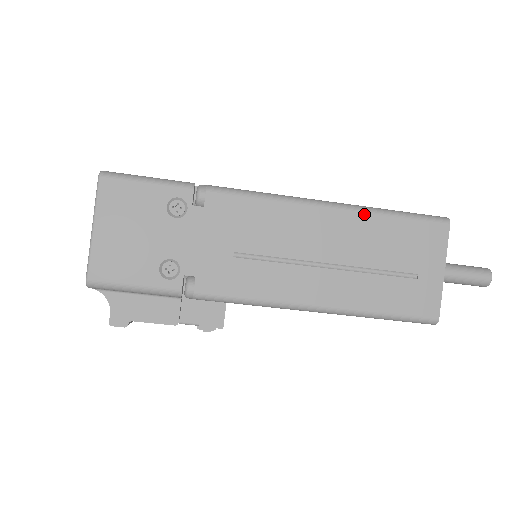
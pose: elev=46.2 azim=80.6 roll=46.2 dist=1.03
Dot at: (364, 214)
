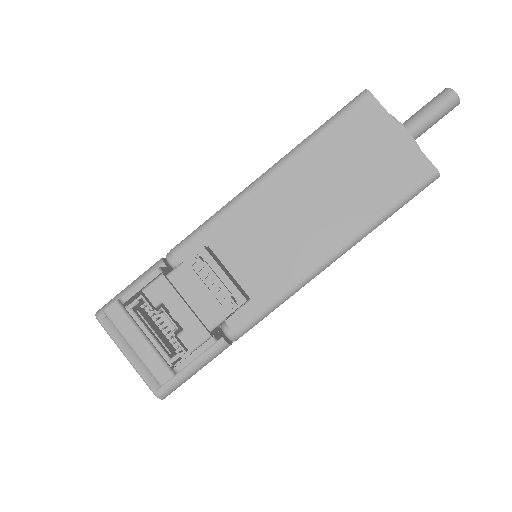
Dot at: occluded
